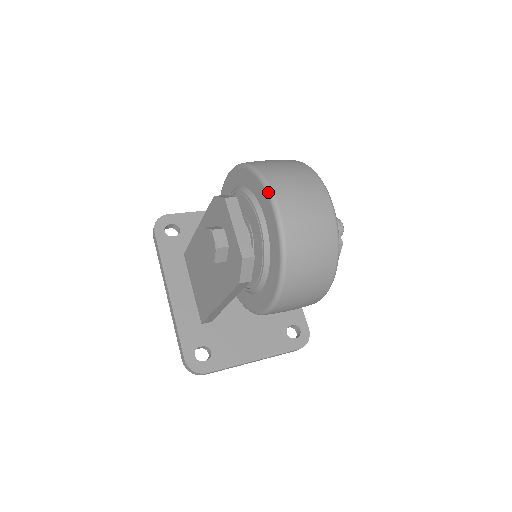
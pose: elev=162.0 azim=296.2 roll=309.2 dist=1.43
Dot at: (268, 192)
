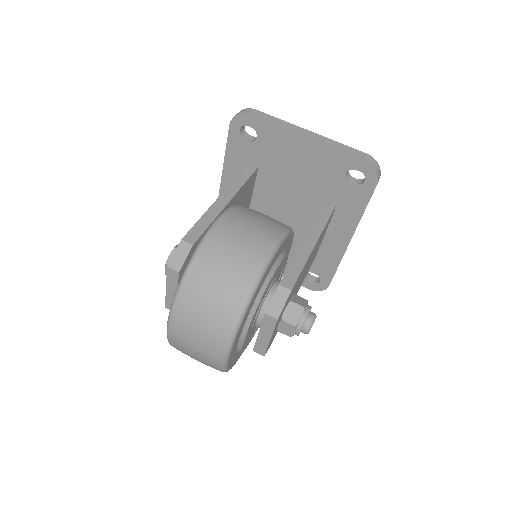
Dot at: (168, 319)
